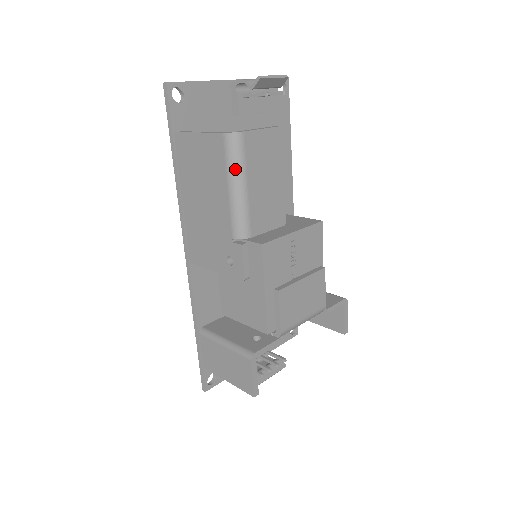
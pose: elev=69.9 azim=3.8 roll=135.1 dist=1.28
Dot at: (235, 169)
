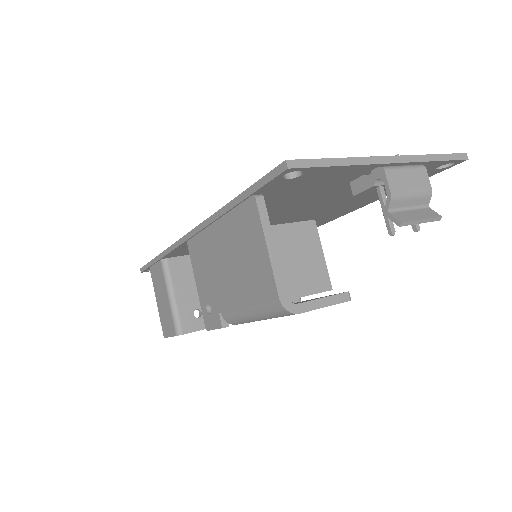
Dot at: (264, 314)
